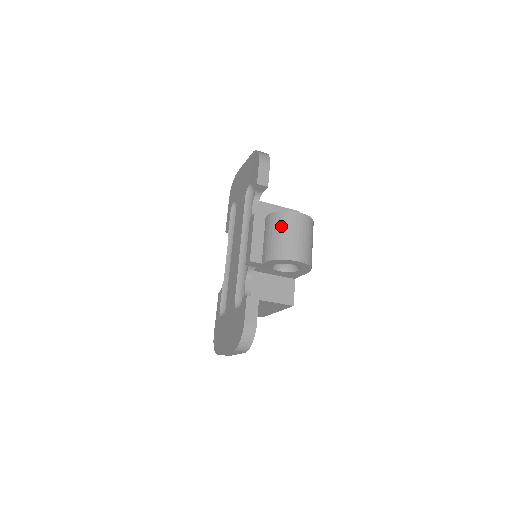
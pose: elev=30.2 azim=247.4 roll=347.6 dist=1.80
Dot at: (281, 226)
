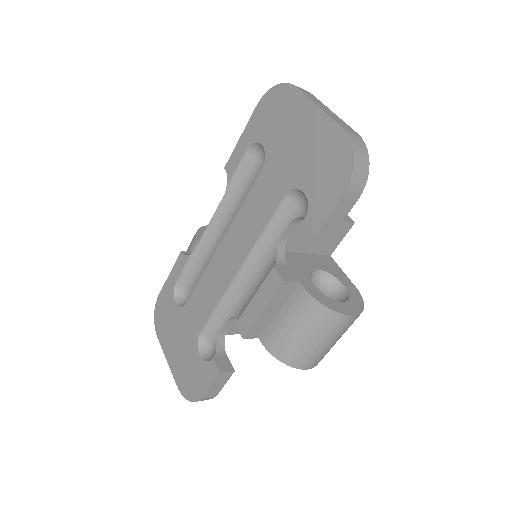
Dot at: (313, 327)
